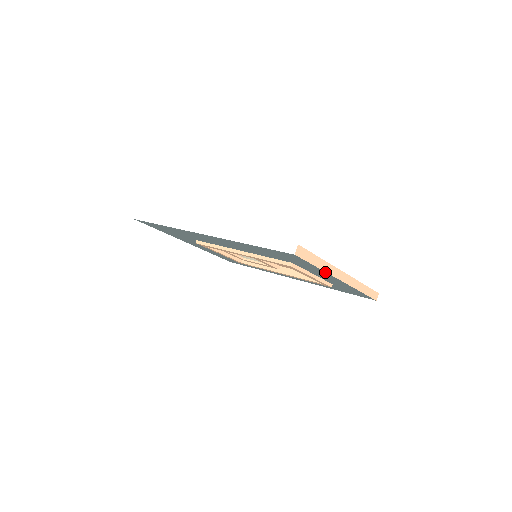
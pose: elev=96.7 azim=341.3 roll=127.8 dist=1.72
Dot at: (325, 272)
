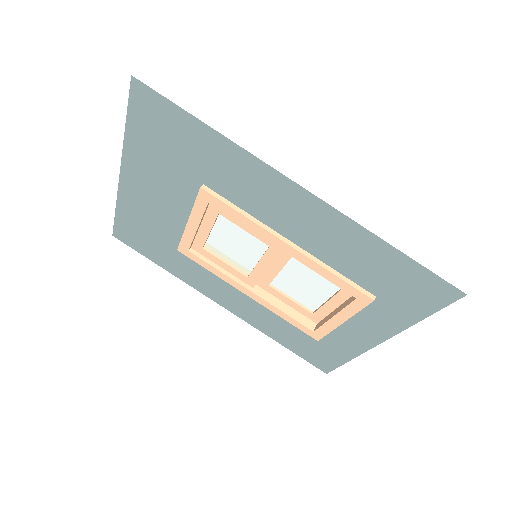
Dot at: (406, 326)
